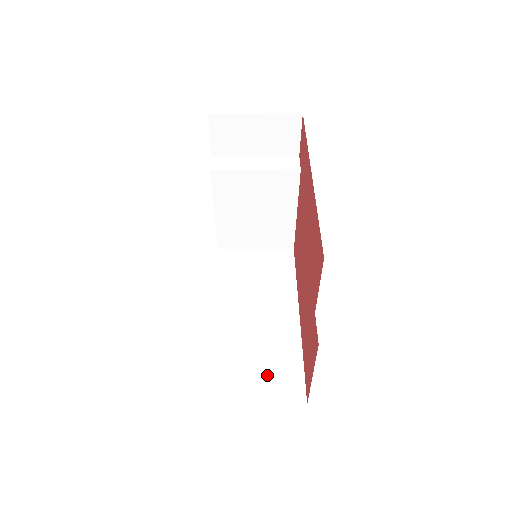
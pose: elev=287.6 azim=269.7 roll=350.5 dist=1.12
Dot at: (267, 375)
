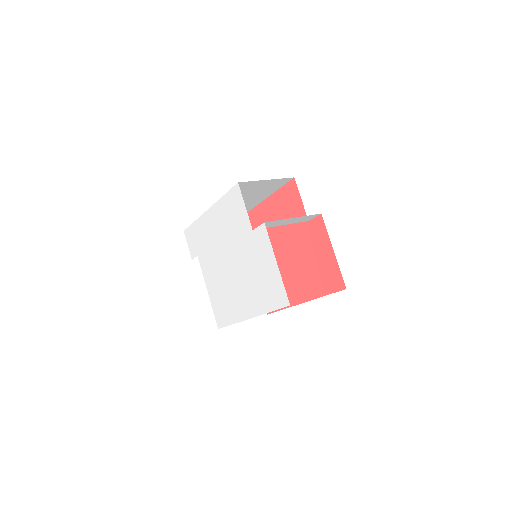
Dot at: occluded
